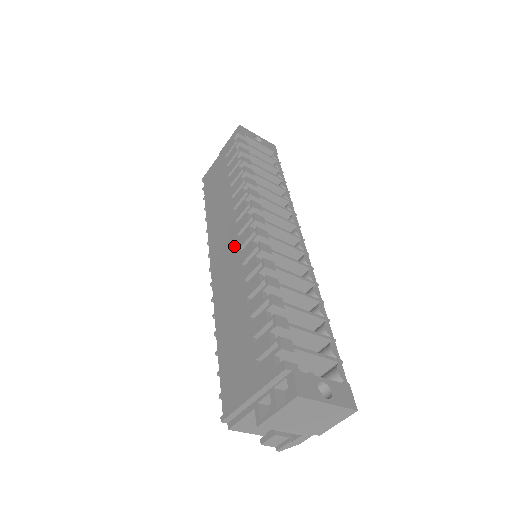
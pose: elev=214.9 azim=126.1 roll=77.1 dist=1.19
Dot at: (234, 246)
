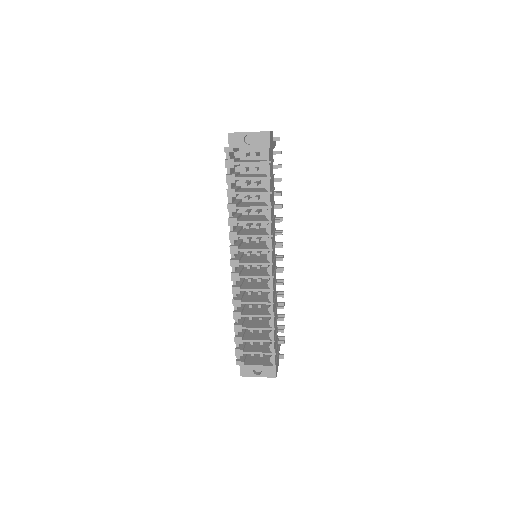
Dot at: occluded
